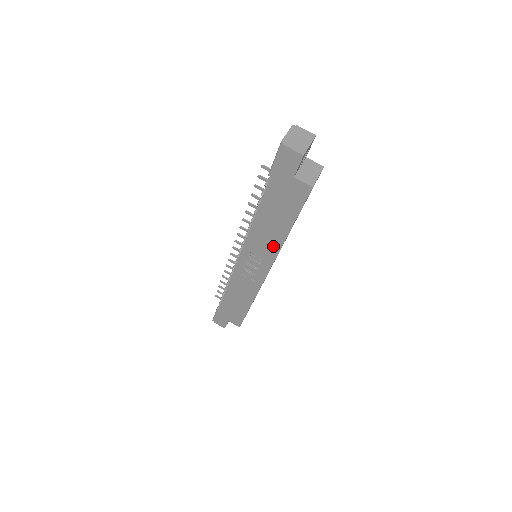
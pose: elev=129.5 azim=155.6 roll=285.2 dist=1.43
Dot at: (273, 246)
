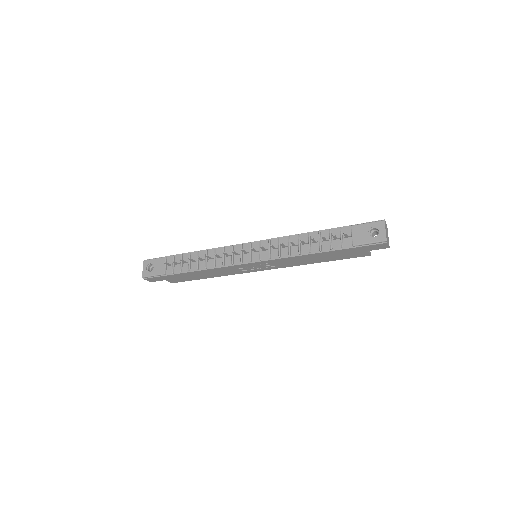
Dot at: (295, 264)
